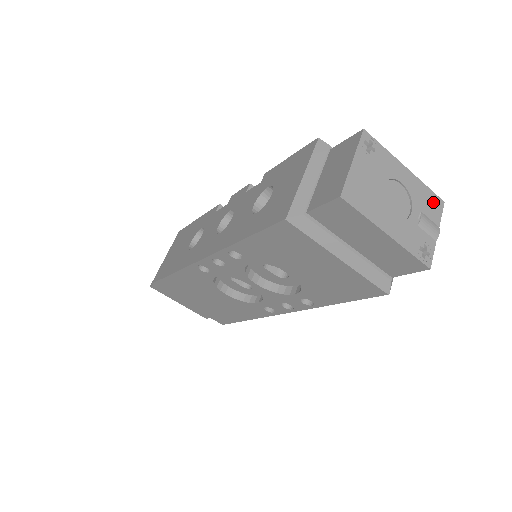
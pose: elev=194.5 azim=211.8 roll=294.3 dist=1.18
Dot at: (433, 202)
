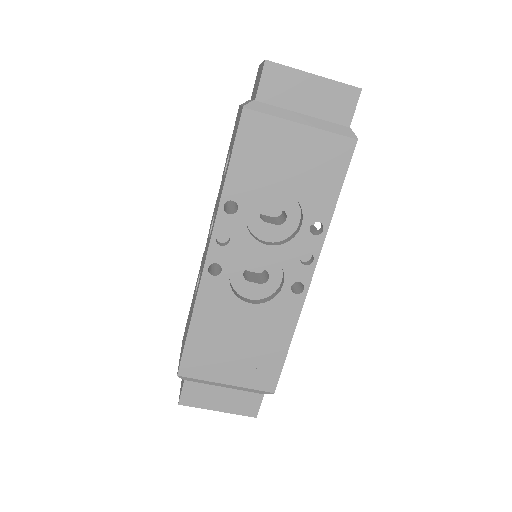
Dot at: occluded
